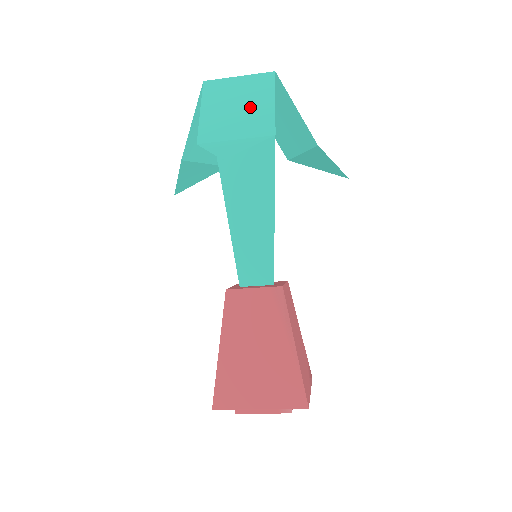
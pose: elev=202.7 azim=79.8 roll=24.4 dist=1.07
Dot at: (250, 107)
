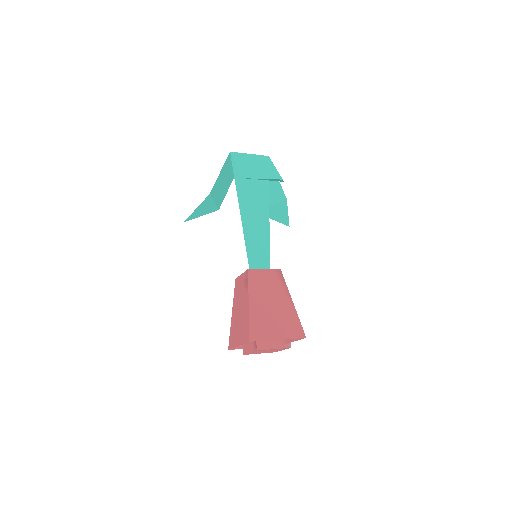
Dot at: (264, 168)
